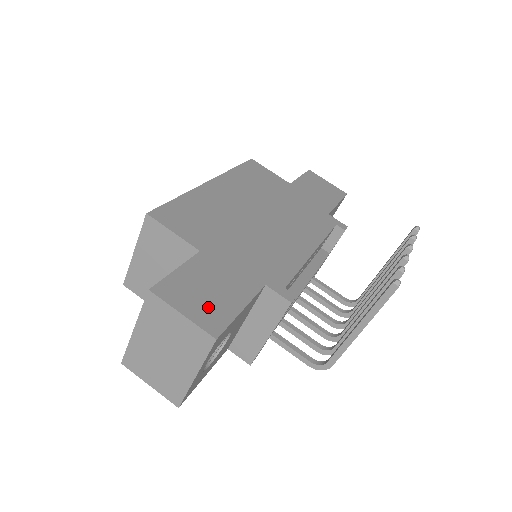
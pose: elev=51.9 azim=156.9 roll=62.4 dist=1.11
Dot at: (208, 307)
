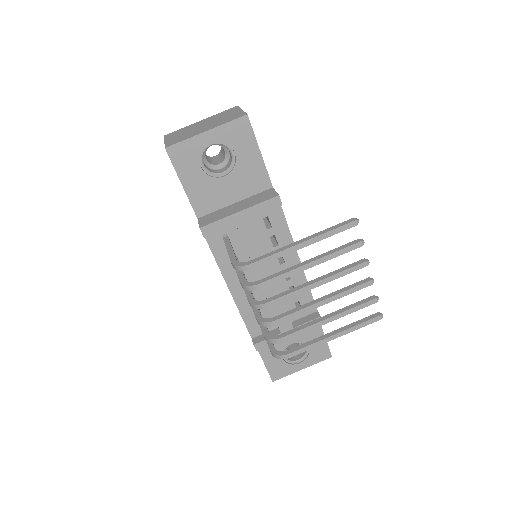
Dot at: occluded
